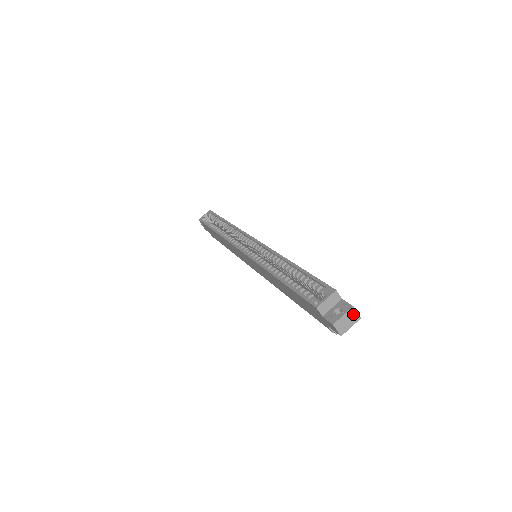
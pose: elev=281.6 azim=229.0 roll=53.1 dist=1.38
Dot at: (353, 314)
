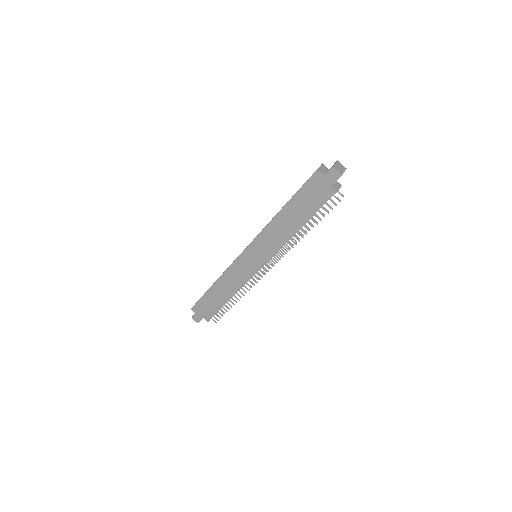
Dot at: (340, 165)
